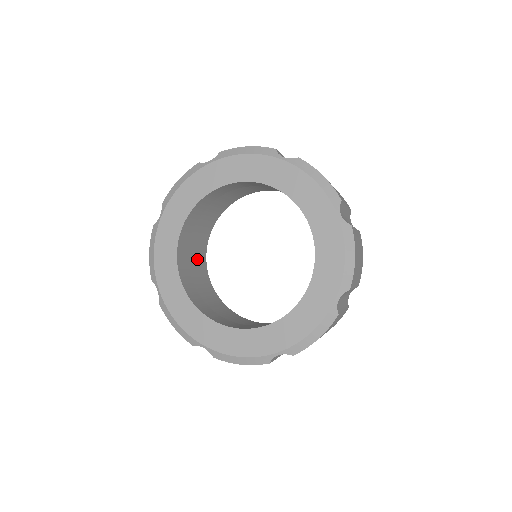
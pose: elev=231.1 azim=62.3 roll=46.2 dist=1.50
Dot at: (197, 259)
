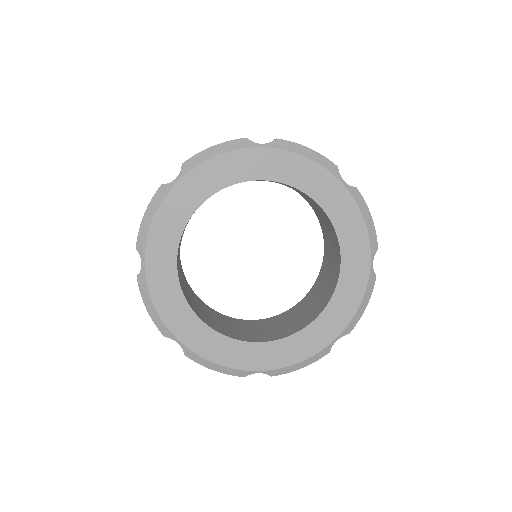
Dot at: occluded
